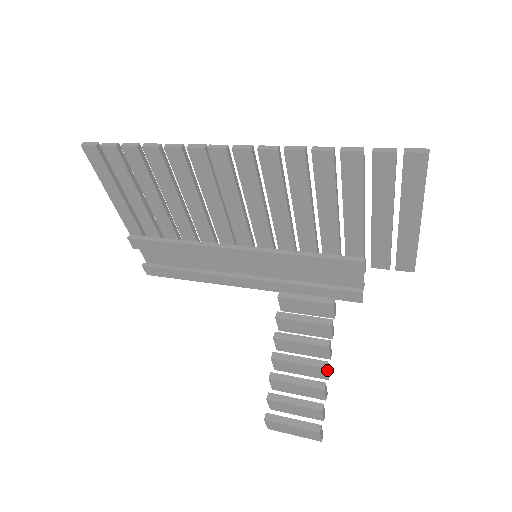
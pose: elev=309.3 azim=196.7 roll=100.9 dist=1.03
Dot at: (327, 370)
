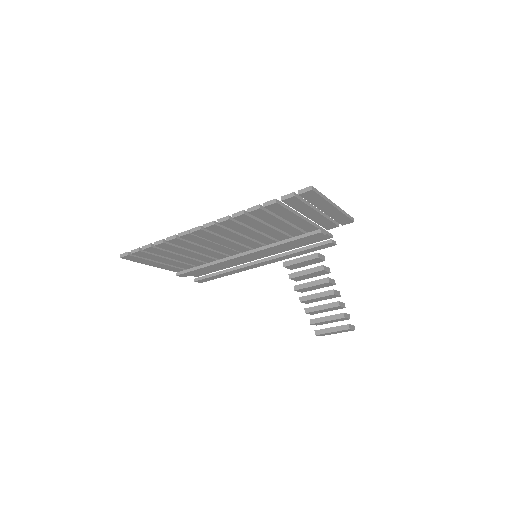
Dot at: (336, 294)
